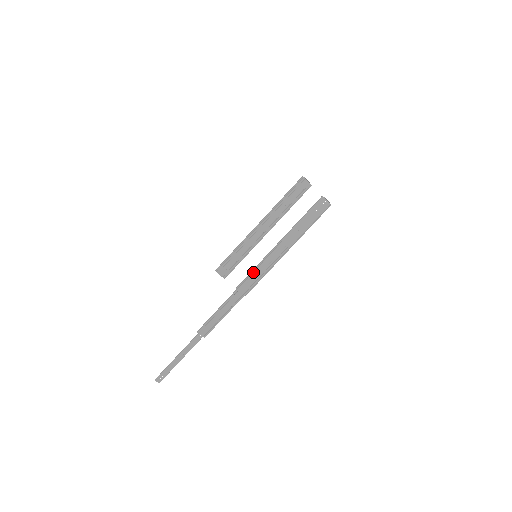
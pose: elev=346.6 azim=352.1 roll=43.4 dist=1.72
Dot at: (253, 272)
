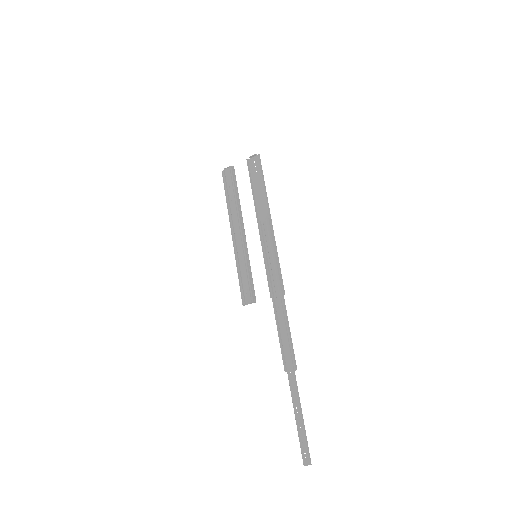
Dot at: (266, 269)
